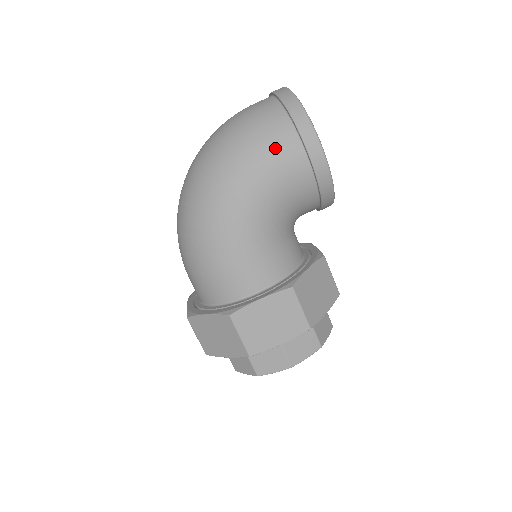
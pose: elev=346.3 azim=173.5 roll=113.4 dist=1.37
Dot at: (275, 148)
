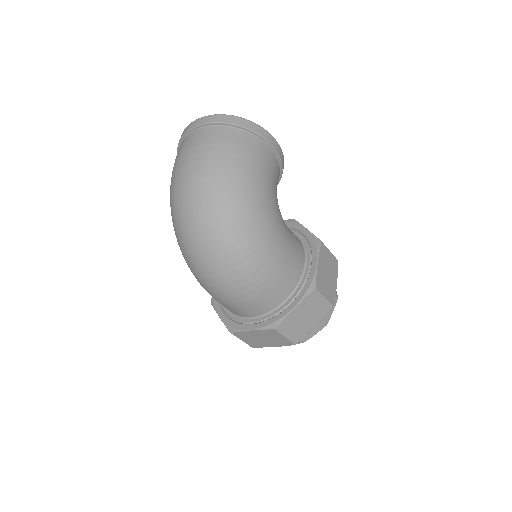
Dot at: (258, 156)
